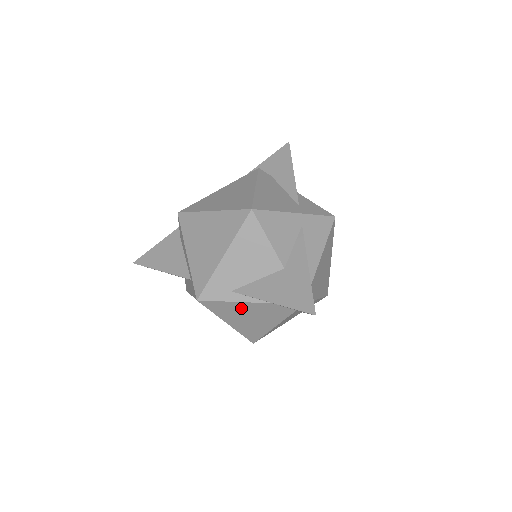
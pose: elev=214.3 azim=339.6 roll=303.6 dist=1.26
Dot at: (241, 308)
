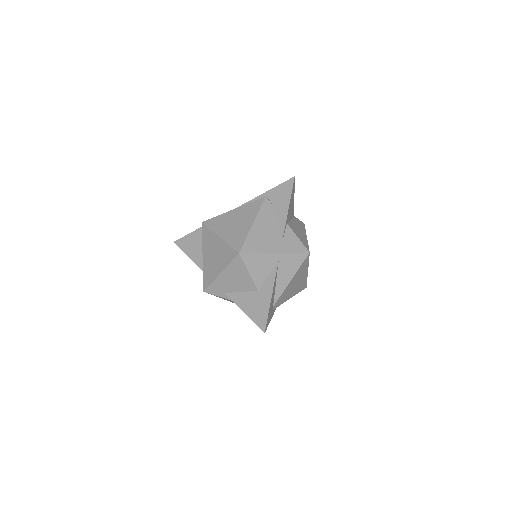
Dot at: (232, 301)
